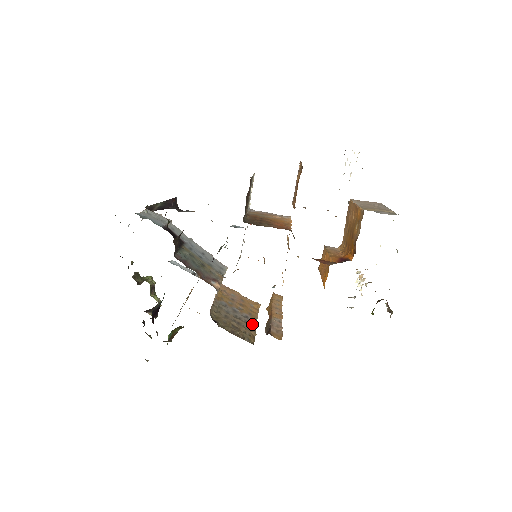
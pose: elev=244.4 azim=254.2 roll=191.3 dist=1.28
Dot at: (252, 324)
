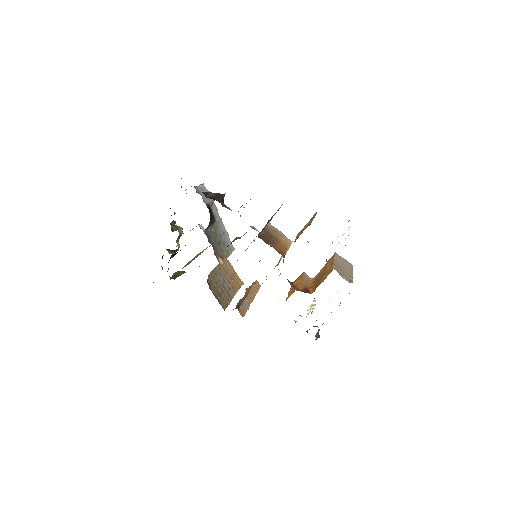
Dot at: (231, 295)
